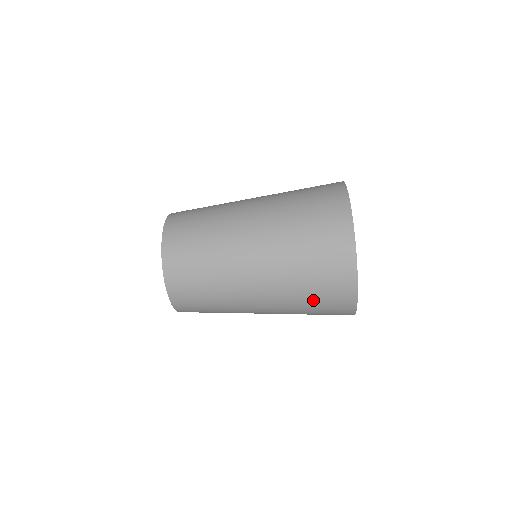
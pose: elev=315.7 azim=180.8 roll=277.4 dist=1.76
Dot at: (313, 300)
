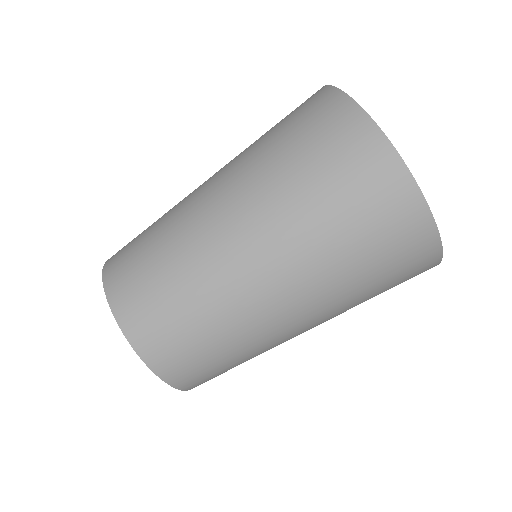
Dot at: (347, 225)
